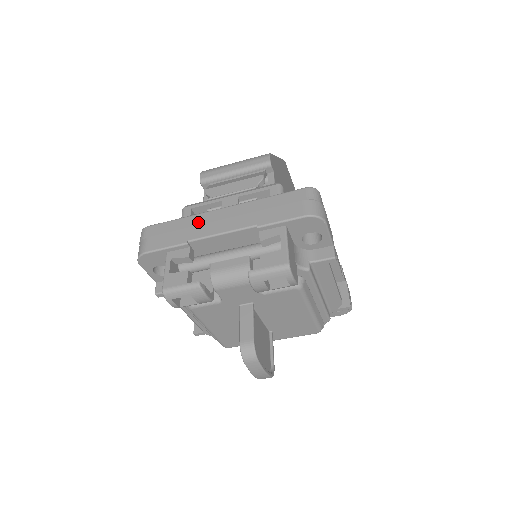
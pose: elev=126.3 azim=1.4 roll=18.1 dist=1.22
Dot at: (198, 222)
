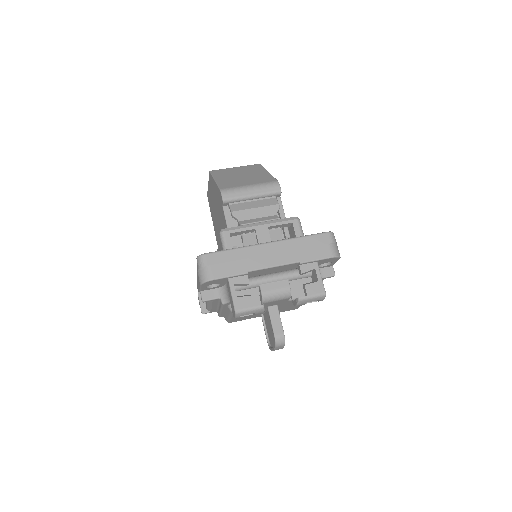
Dot at: (251, 254)
